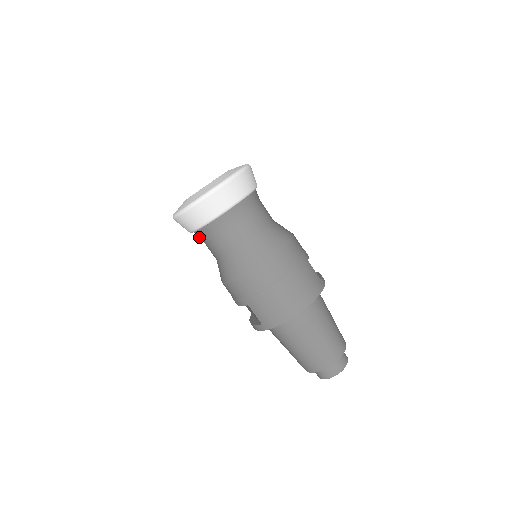
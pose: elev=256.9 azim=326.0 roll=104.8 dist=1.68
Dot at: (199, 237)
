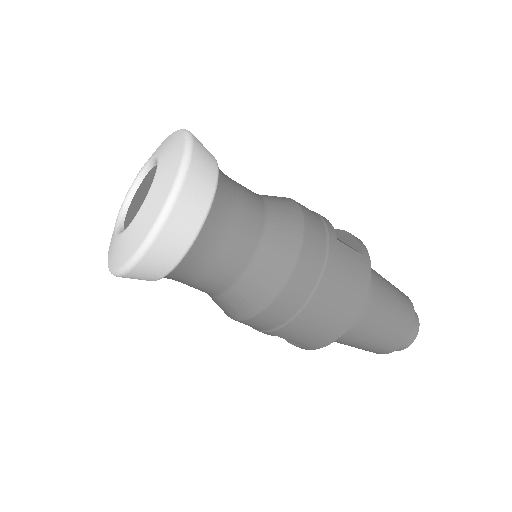
Dot at: occluded
